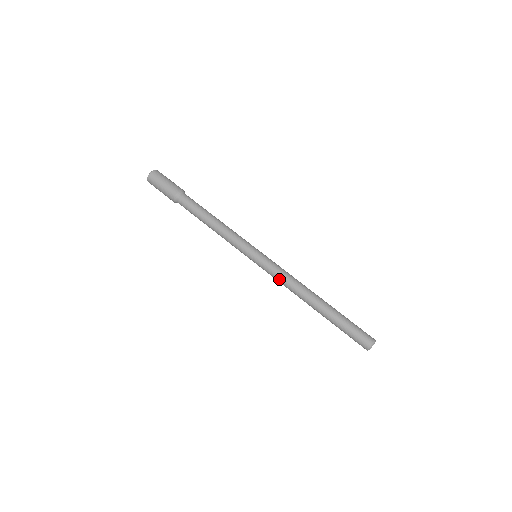
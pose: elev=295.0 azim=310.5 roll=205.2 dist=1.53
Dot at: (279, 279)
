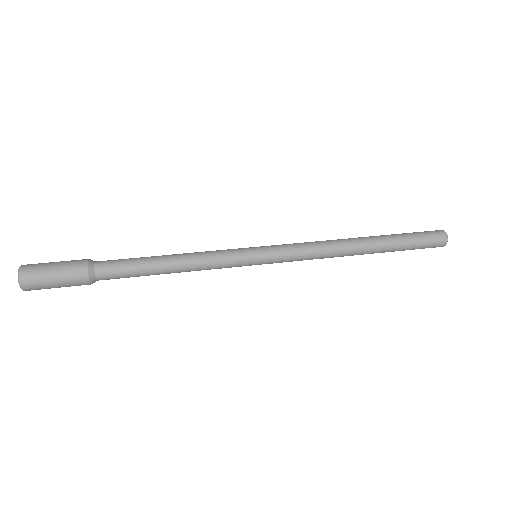
Dot at: (305, 244)
